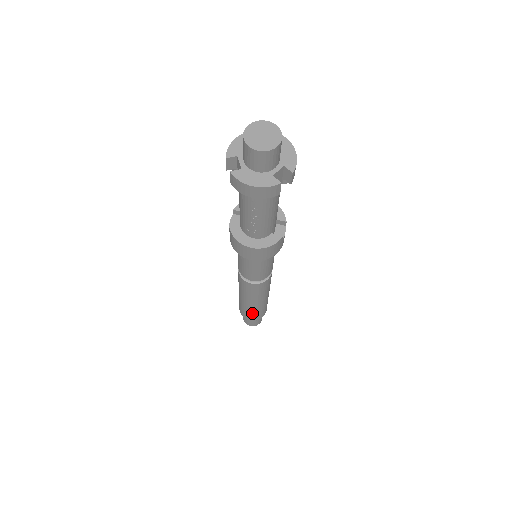
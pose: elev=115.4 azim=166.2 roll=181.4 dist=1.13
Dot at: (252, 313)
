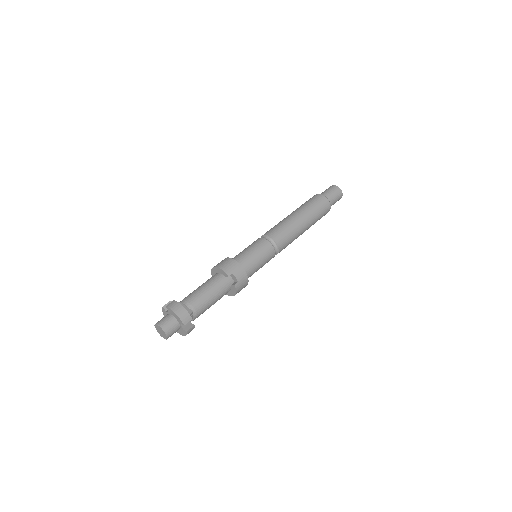
Dot at: occluded
